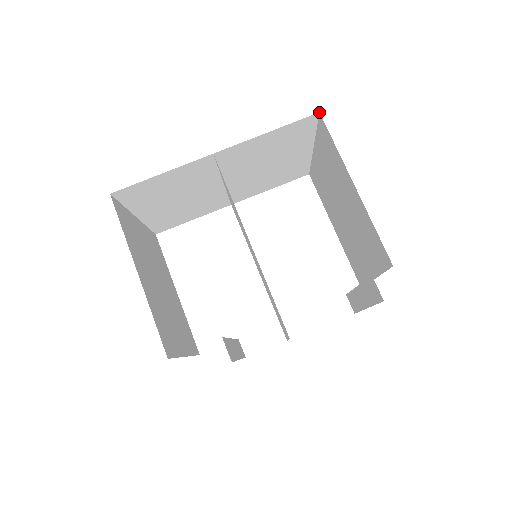
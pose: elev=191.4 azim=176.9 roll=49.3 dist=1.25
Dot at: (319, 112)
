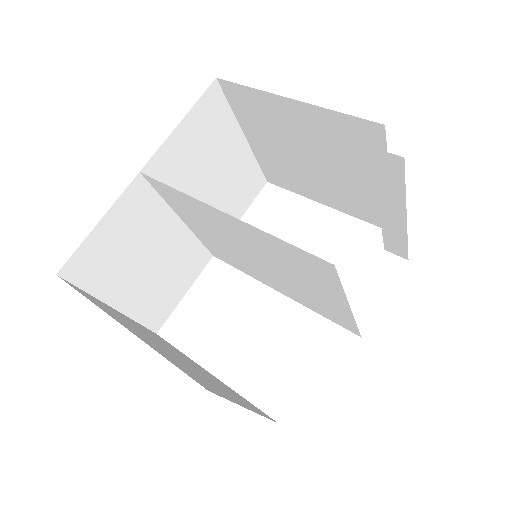
Dot at: (216, 78)
